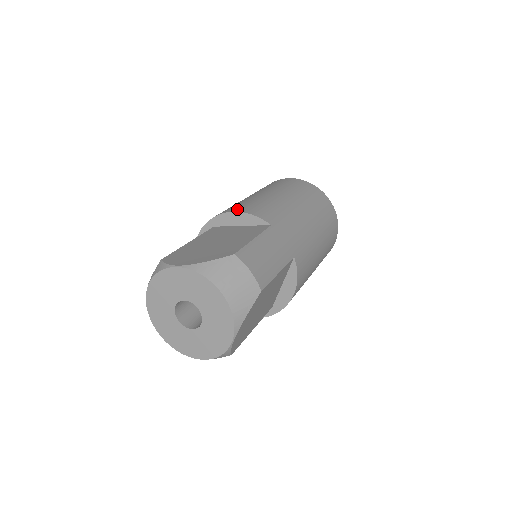
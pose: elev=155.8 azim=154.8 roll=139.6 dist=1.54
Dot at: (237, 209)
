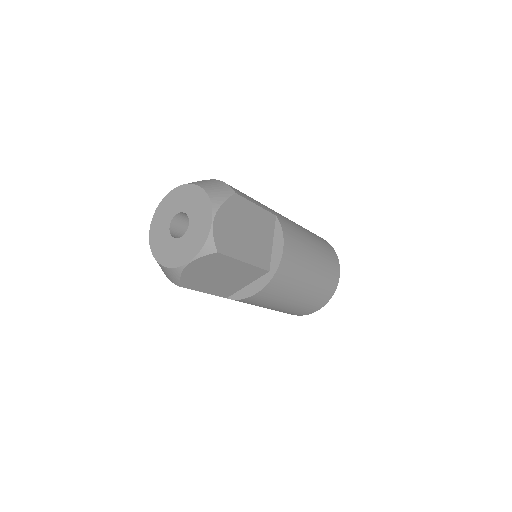
Dot at: occluded
